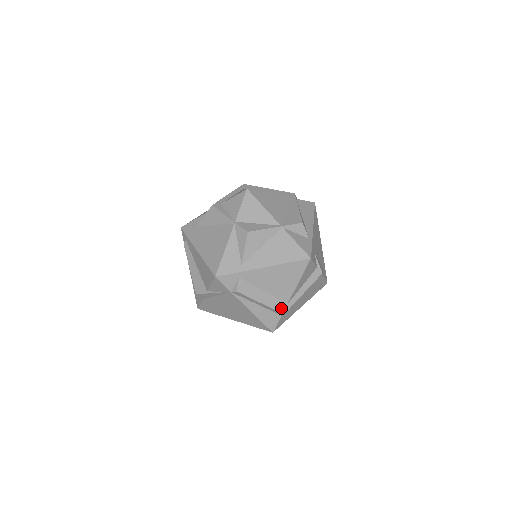
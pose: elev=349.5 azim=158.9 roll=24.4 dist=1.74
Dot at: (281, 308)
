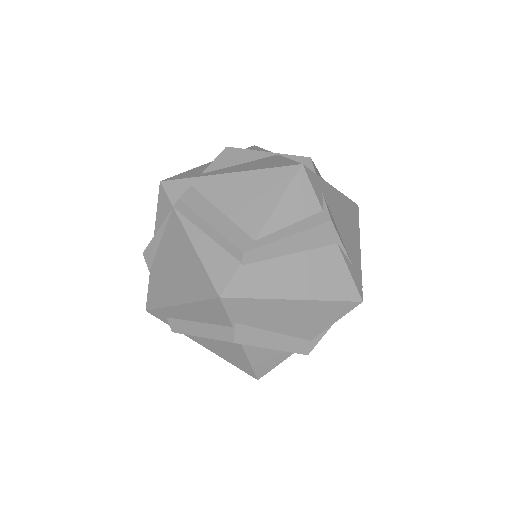
Dot at: (241, 243)
